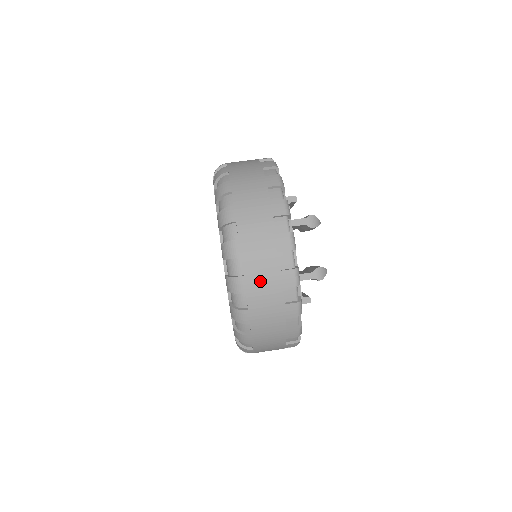
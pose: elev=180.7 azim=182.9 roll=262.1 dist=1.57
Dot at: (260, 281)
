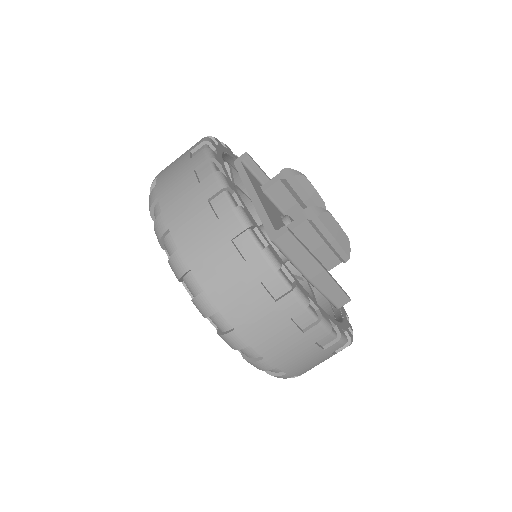
Dot at: (180, 207)
